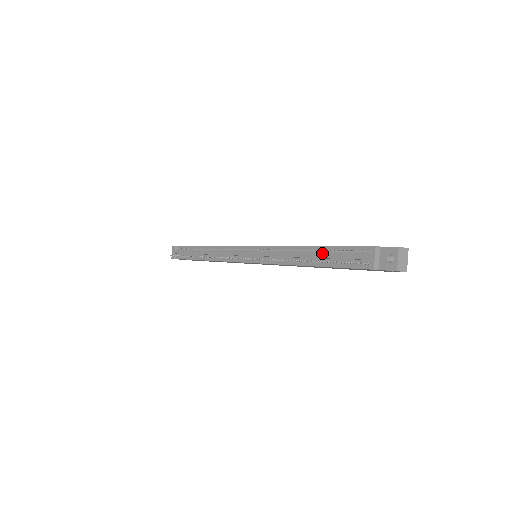
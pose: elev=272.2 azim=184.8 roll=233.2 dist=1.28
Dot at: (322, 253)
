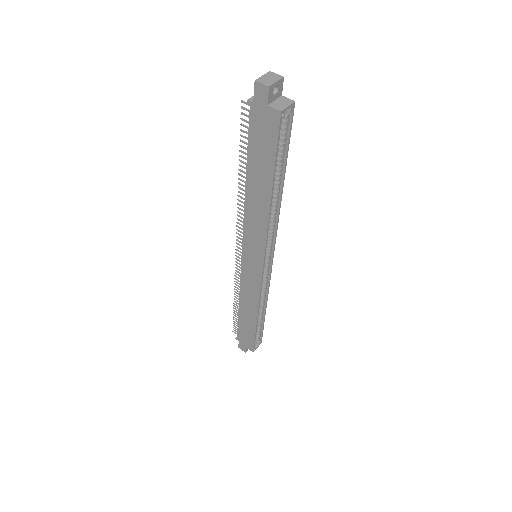
Dot at: occluded
